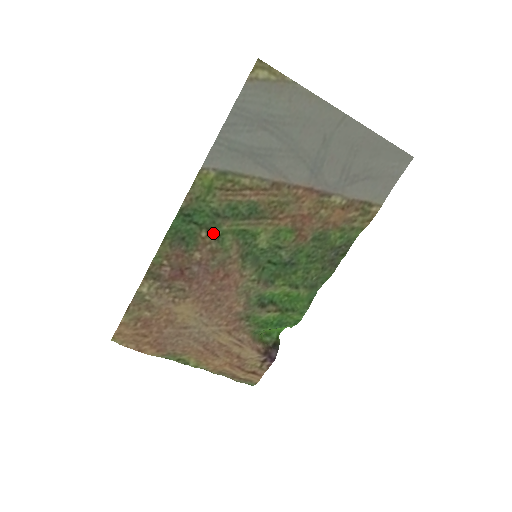
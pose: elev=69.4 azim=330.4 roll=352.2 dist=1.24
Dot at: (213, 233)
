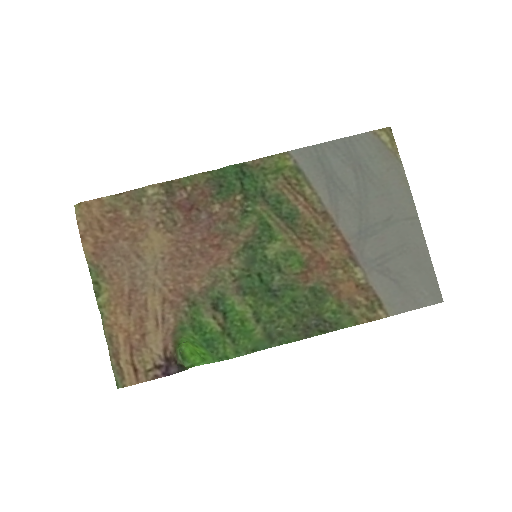
Dot at: (245, 204)
